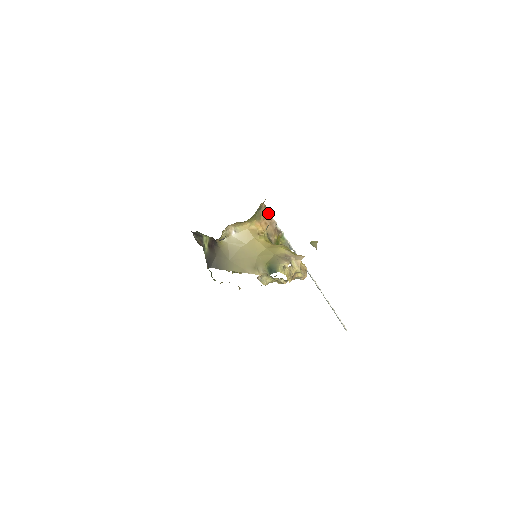
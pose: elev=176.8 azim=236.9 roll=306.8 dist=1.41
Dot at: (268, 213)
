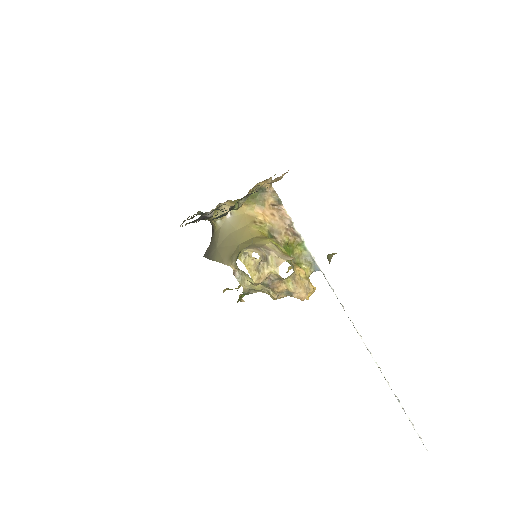
Dot at: (279, 203)
